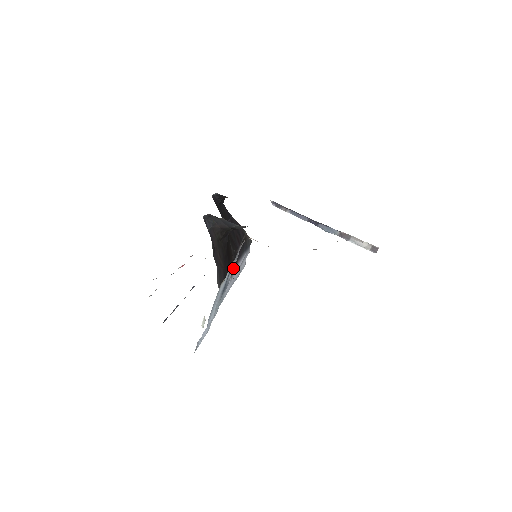
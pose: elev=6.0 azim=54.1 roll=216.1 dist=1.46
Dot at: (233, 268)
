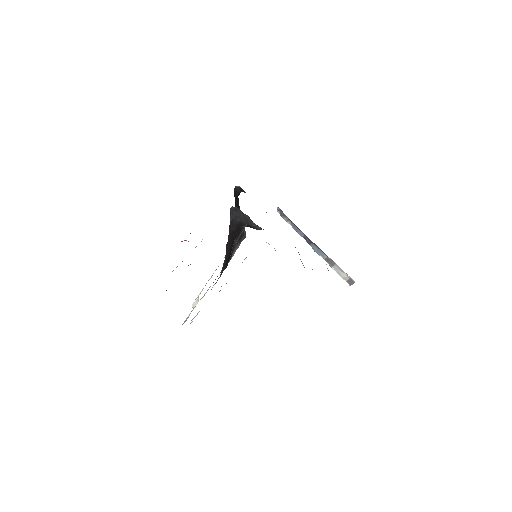
Dot at: occluded
